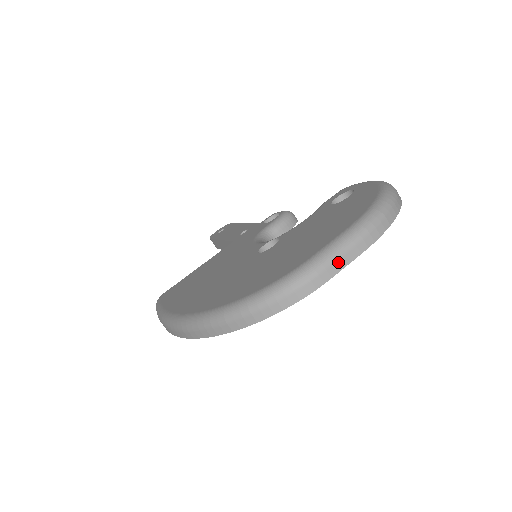
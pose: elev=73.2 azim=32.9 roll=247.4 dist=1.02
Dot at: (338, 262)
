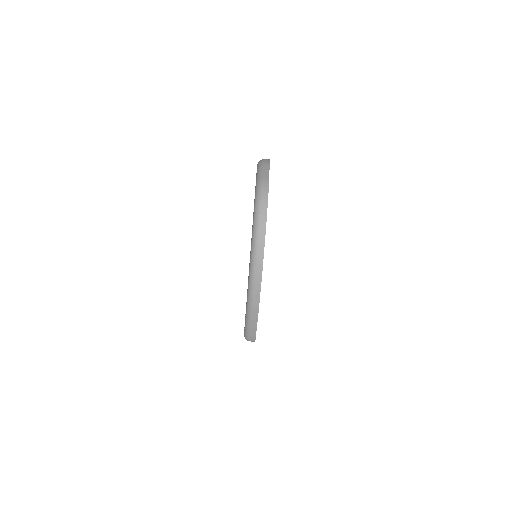
Dot at: (265, 174)
